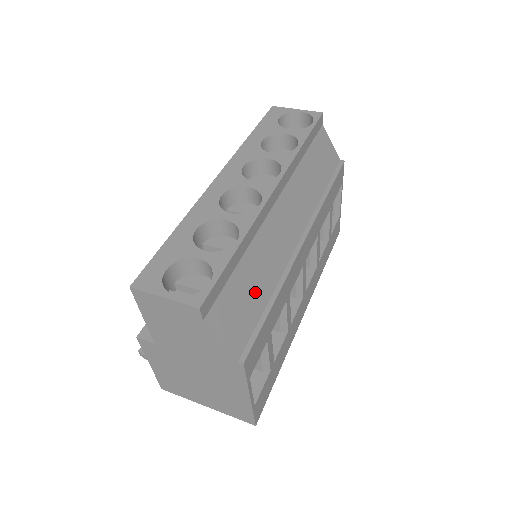
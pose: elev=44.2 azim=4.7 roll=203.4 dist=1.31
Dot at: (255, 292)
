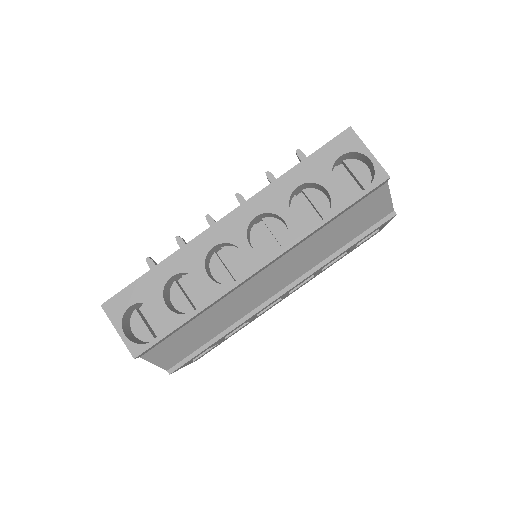
Dot at: (203, 333)
